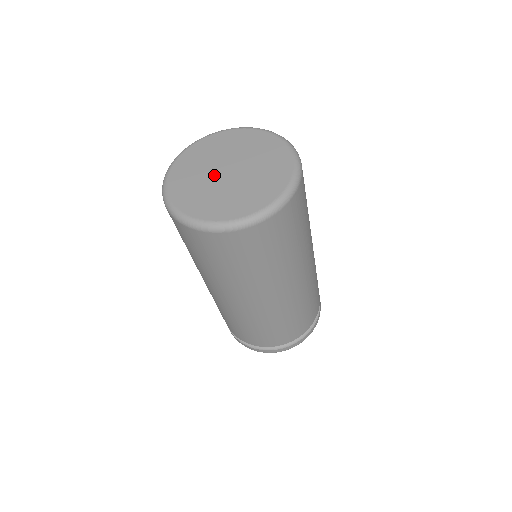
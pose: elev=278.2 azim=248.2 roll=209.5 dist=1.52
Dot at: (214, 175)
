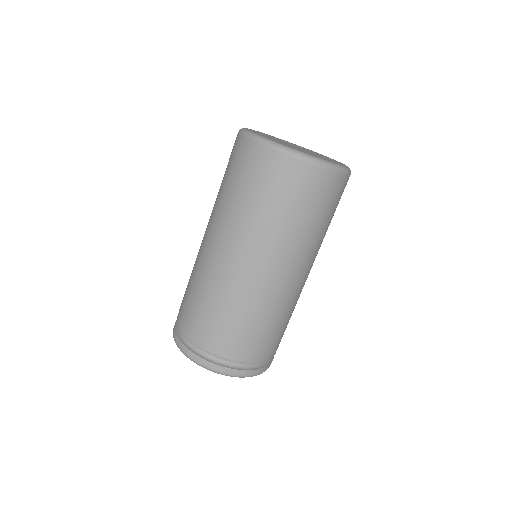
Dot at: occluded
